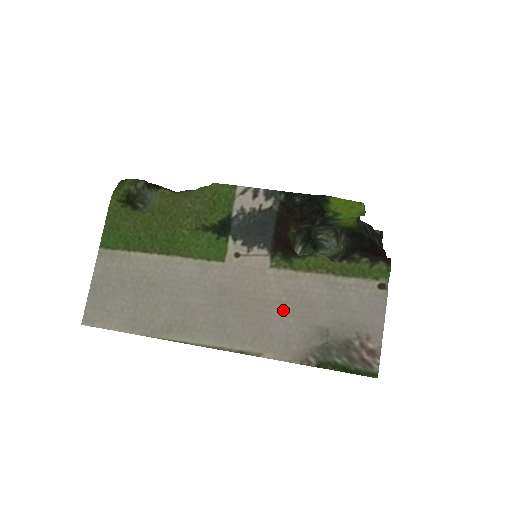
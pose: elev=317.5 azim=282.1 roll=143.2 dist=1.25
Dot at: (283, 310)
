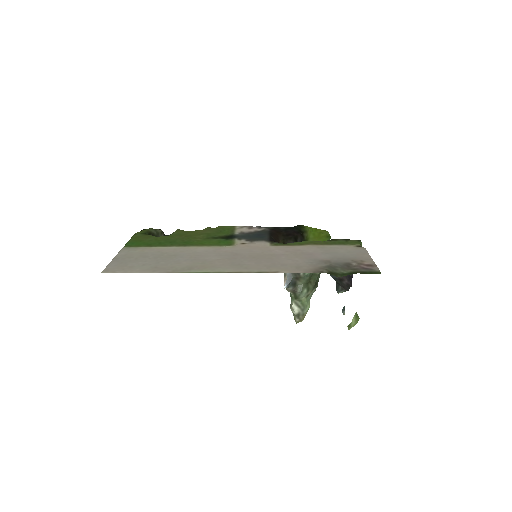
Dot at: (288, 256)
